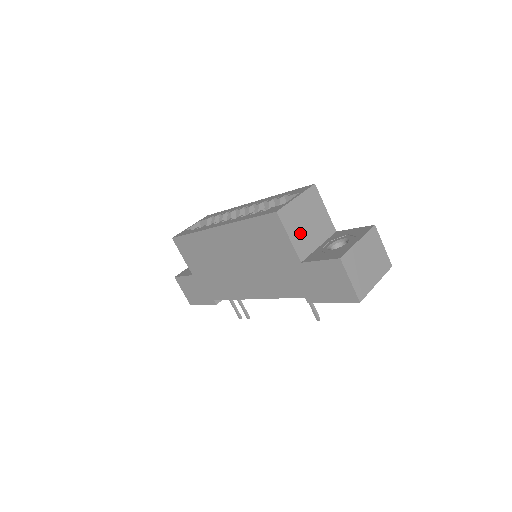
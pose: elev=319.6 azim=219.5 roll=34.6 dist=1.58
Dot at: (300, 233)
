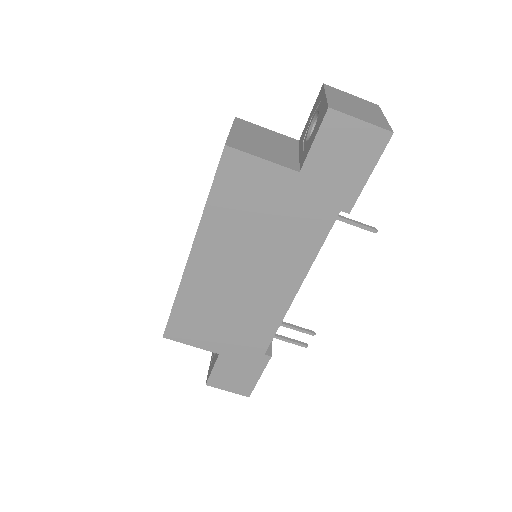
Dot at: (268, 152)
